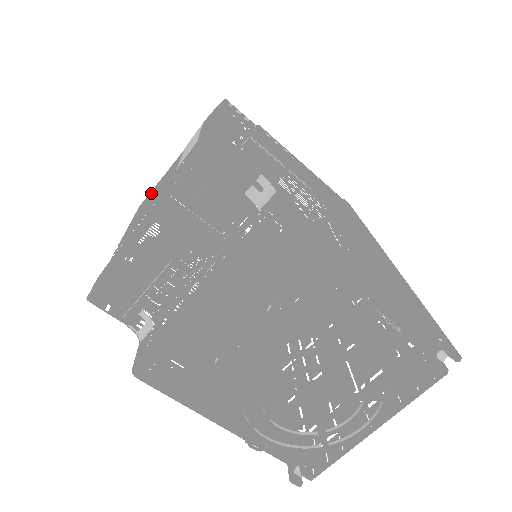
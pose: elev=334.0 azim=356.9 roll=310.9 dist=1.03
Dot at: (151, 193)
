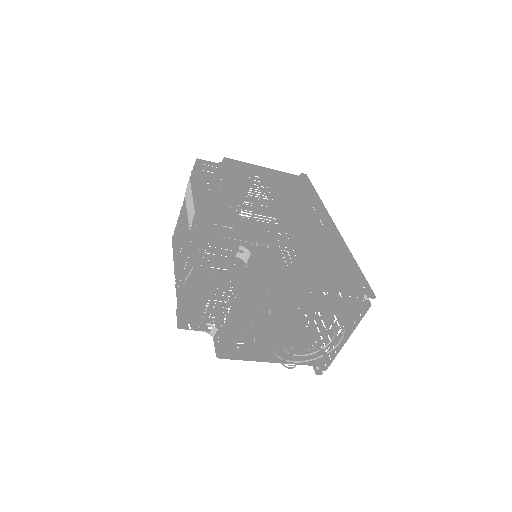
Dot at: (177, 233)
